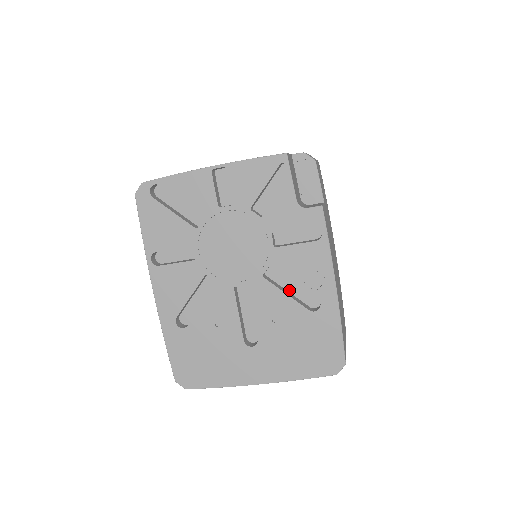
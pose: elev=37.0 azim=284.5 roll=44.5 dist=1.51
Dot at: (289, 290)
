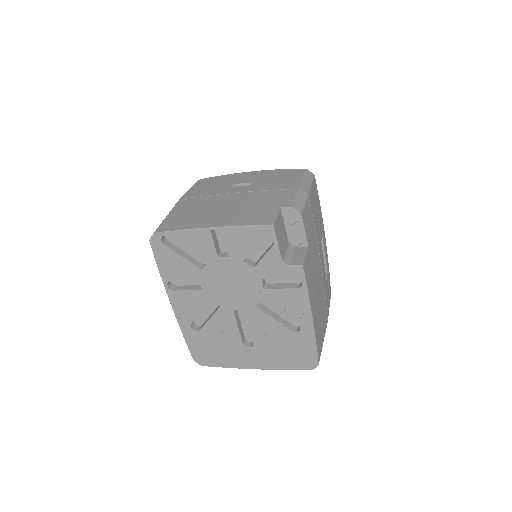
Dot at: (277, 313)
